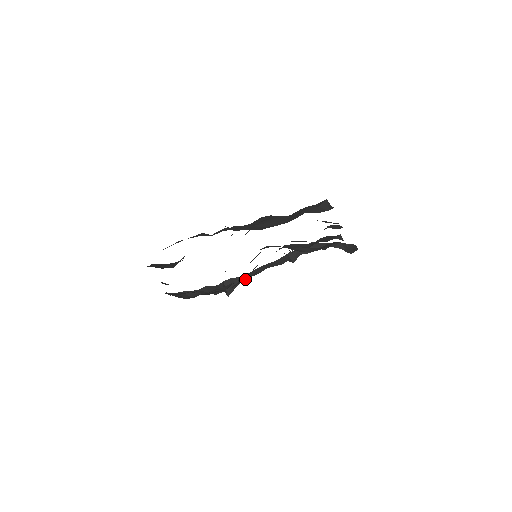
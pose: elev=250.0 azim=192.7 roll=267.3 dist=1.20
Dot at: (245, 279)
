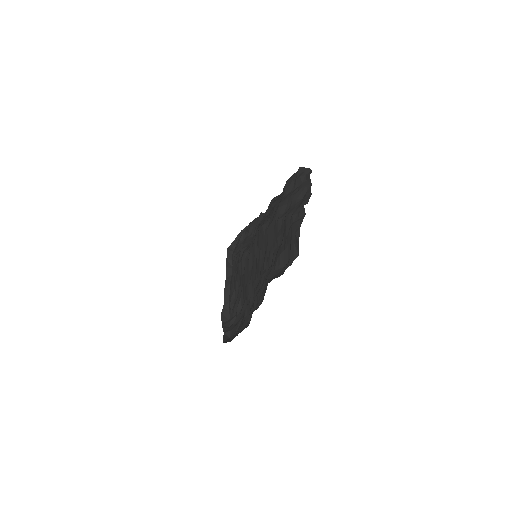
Dot at: (232, 299)
